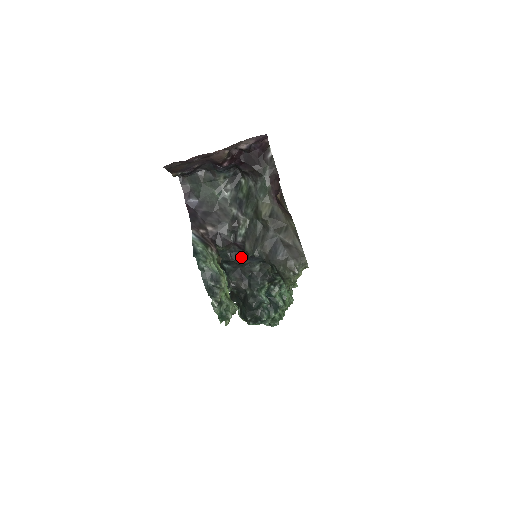
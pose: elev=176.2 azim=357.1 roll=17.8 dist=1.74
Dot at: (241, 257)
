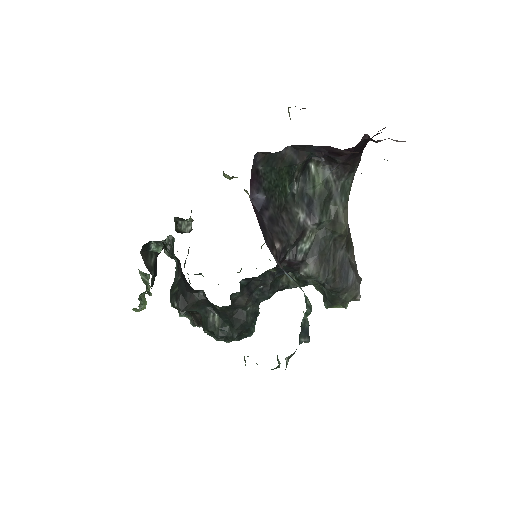
Dot at: occluded
